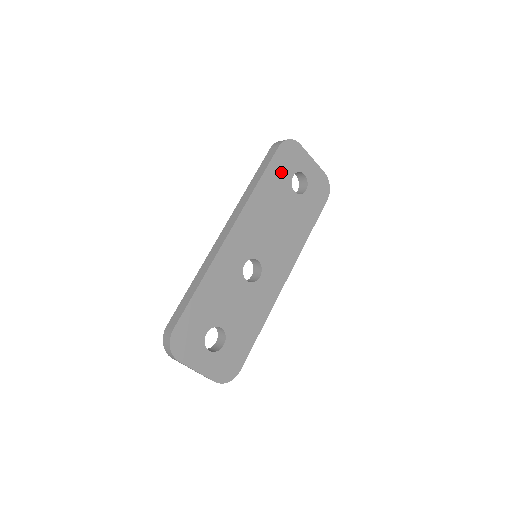
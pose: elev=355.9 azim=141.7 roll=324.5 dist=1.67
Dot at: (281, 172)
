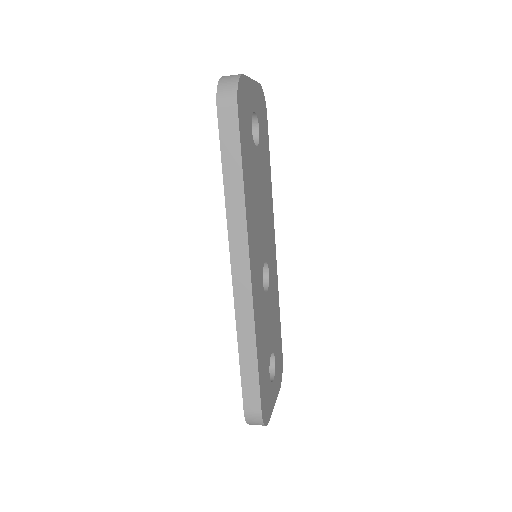
Dot at: (247, 139)
